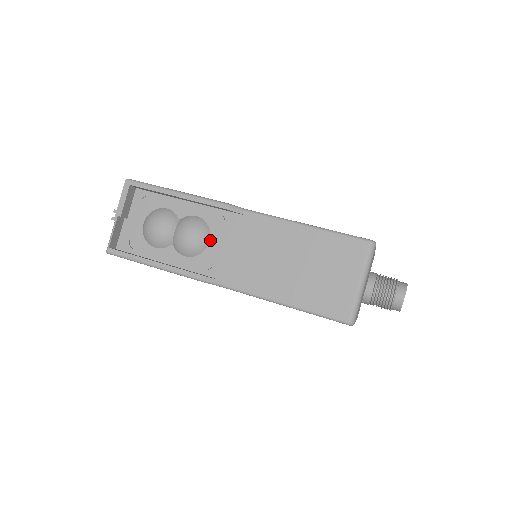
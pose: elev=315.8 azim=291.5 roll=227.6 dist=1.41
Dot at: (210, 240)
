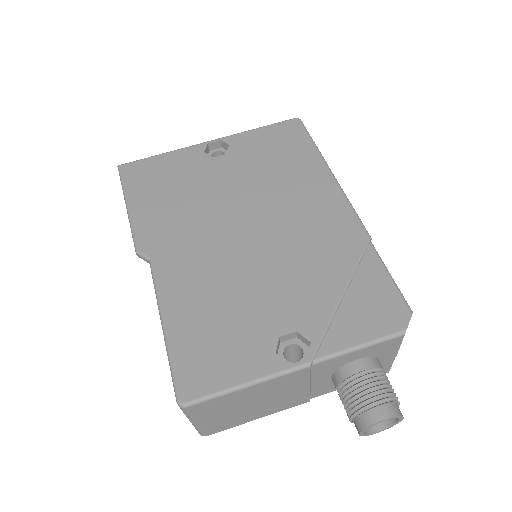
Dot at: occluded
